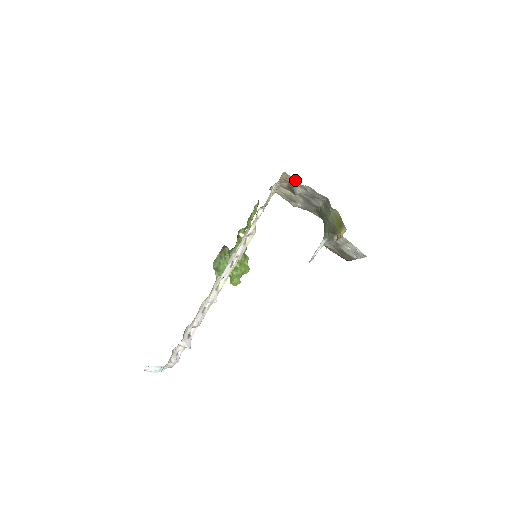
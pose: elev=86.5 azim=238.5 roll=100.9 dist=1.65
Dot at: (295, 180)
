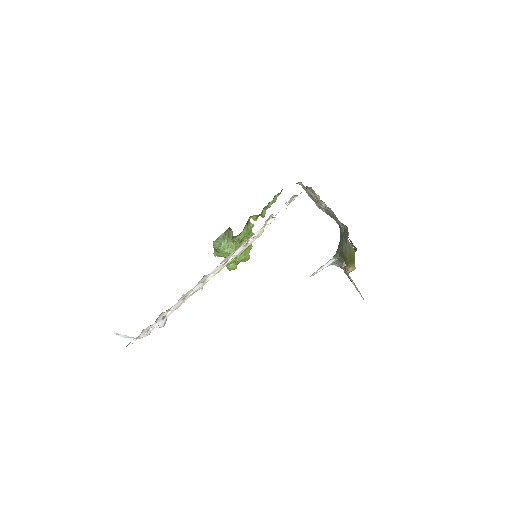
Dot at: (319, 199)
